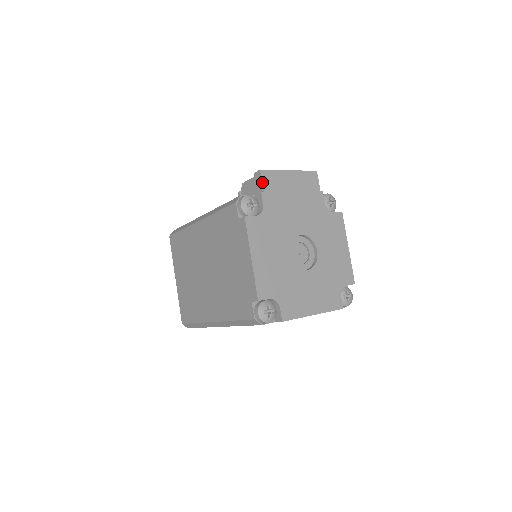
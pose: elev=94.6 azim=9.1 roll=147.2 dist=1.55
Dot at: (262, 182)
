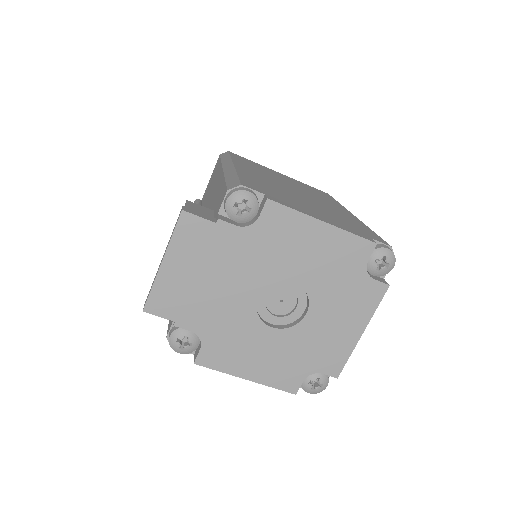
Dot at: (161, 317)
